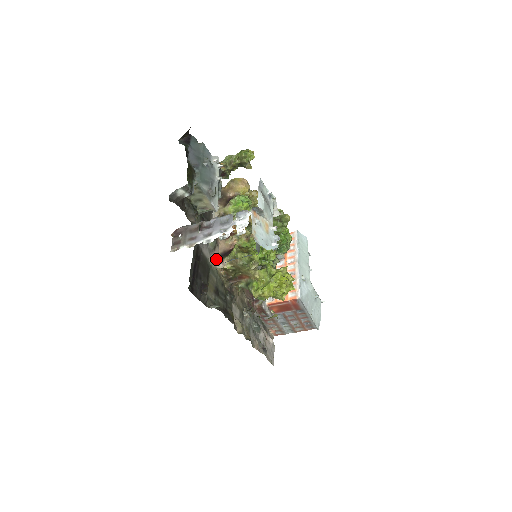
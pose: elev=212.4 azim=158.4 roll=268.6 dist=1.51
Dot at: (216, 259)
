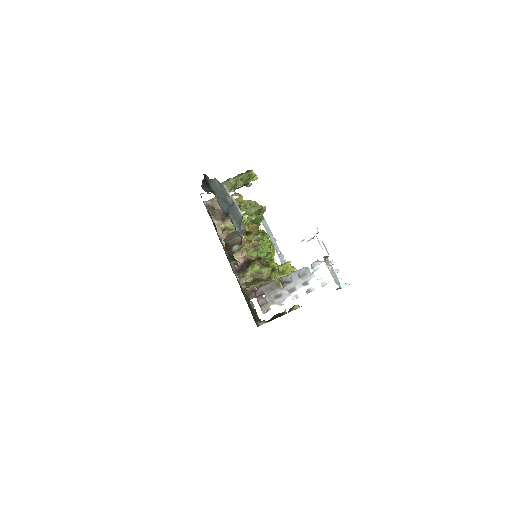
Dot at: (238, 277)
